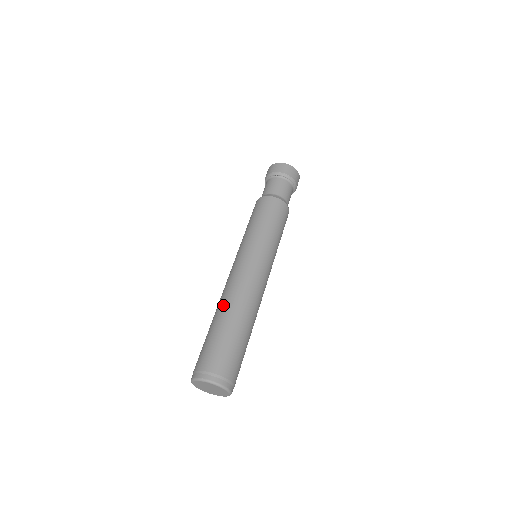
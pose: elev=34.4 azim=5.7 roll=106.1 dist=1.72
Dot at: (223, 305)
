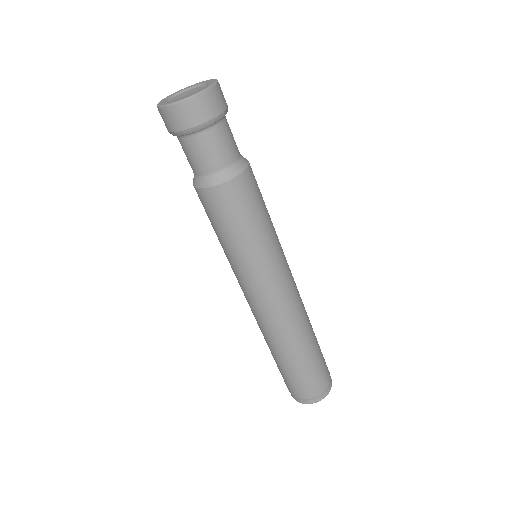
Dot at: (299, 339)
